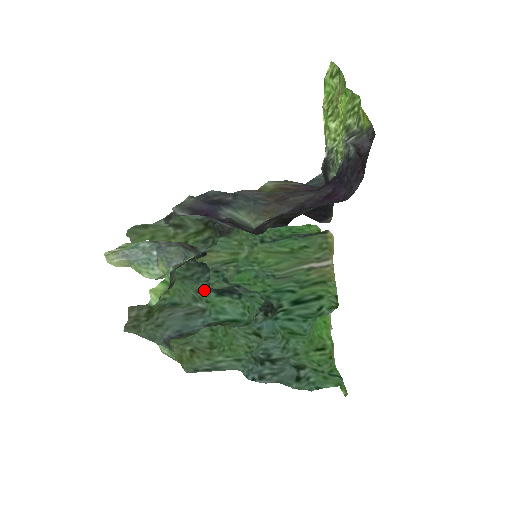
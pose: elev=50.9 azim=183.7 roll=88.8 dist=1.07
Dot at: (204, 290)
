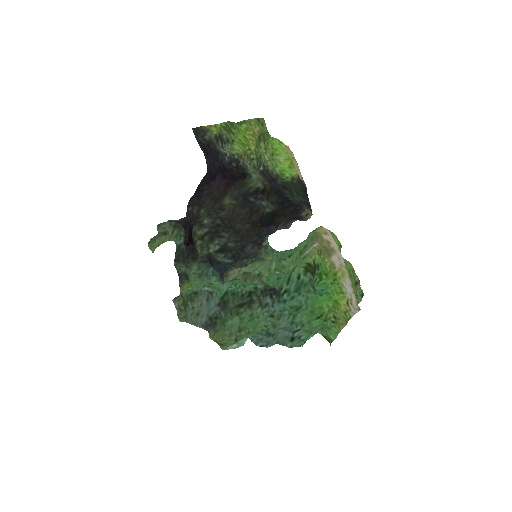
Dot at: (216, 283)
